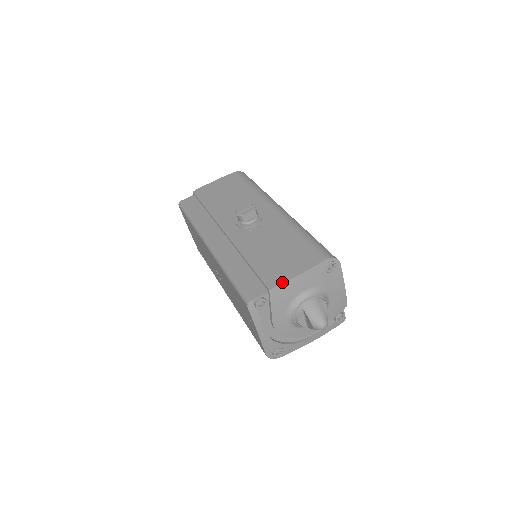
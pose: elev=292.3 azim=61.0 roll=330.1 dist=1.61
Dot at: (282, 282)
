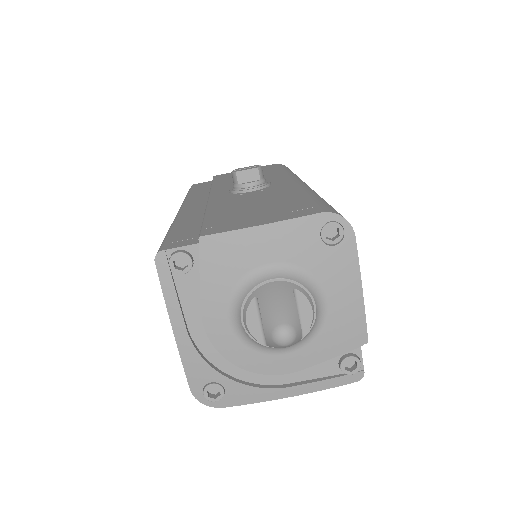
Dot at: (227, 230)
